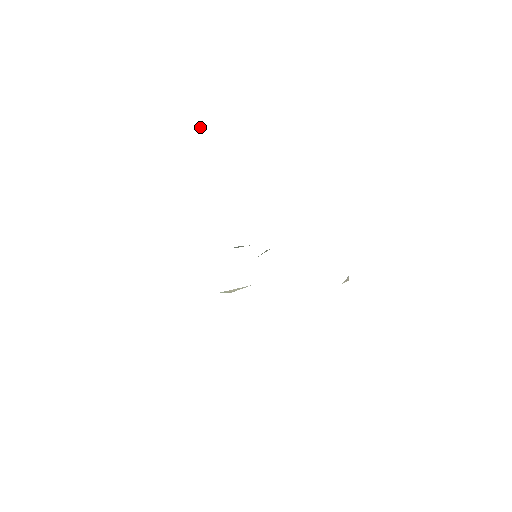
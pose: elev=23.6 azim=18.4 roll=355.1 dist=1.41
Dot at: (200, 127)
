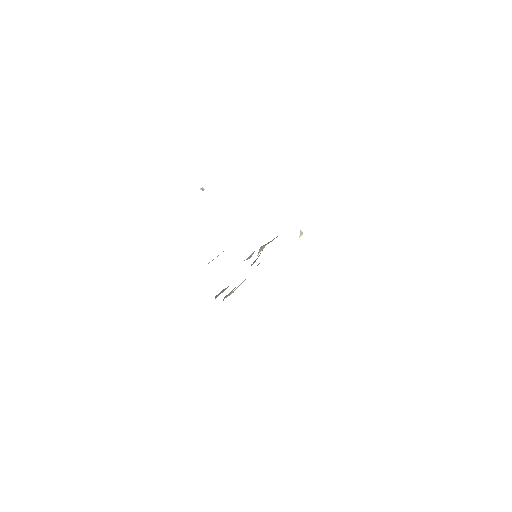
Dot at: (202, 189)
